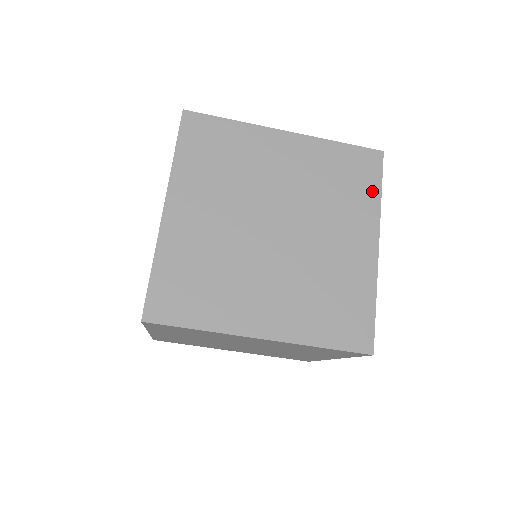
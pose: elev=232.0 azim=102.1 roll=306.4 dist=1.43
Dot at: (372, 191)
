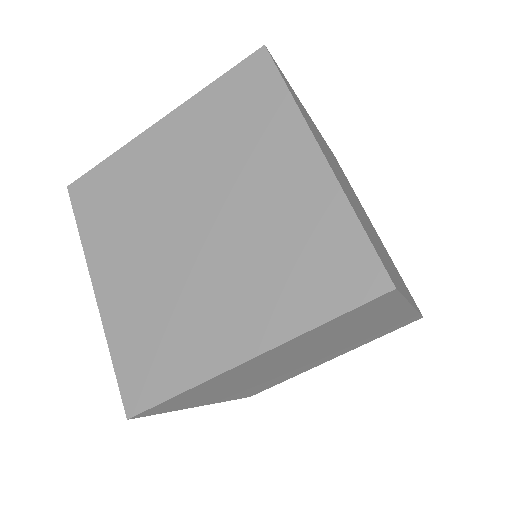
Dot at: occluded
